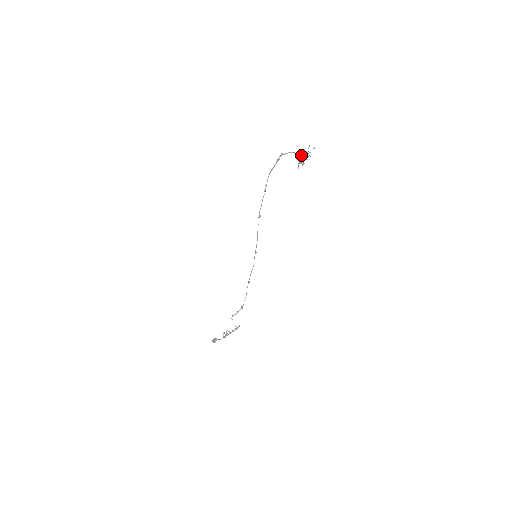
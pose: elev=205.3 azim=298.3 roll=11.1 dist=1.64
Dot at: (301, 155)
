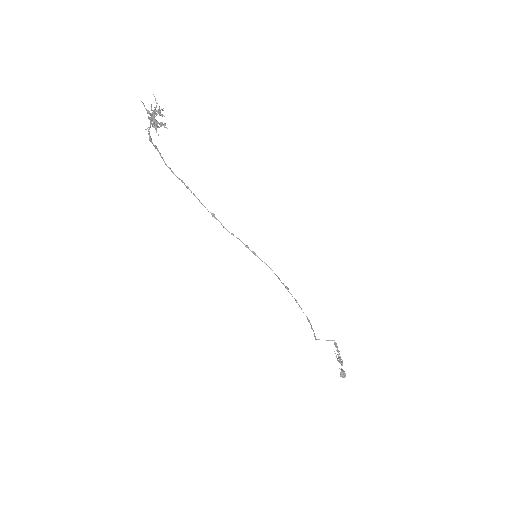
Dot at: occluded
